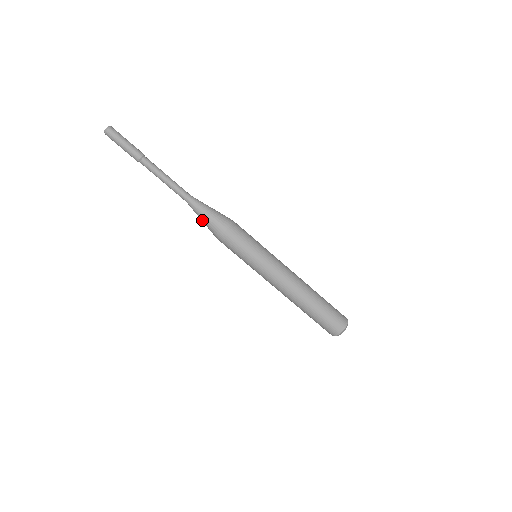
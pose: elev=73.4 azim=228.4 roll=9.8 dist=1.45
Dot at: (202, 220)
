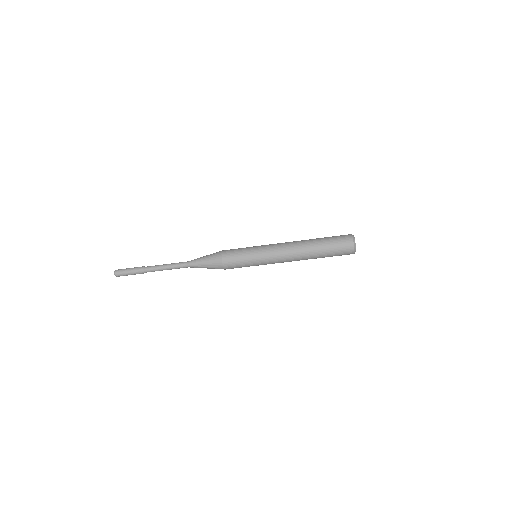
Dot at: (207, 268)
